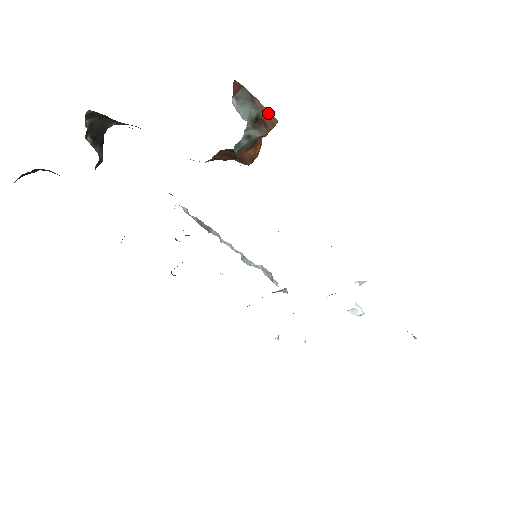
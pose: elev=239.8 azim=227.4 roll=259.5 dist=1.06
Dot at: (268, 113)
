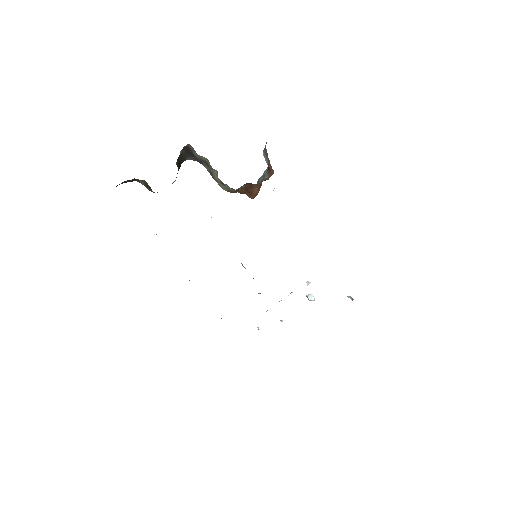
Dot at: (271, 167)
